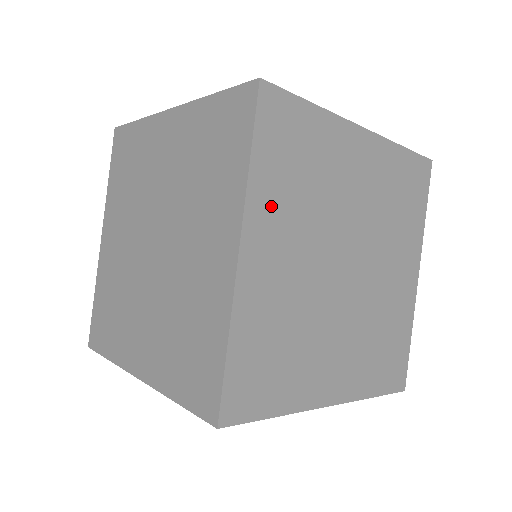
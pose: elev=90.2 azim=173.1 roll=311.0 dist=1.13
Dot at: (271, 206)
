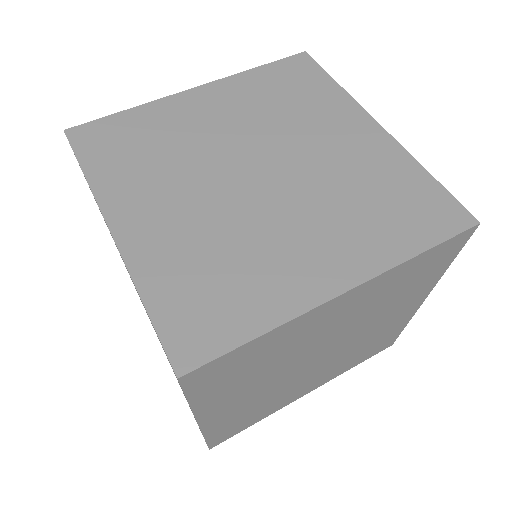
Dot at: occluded
